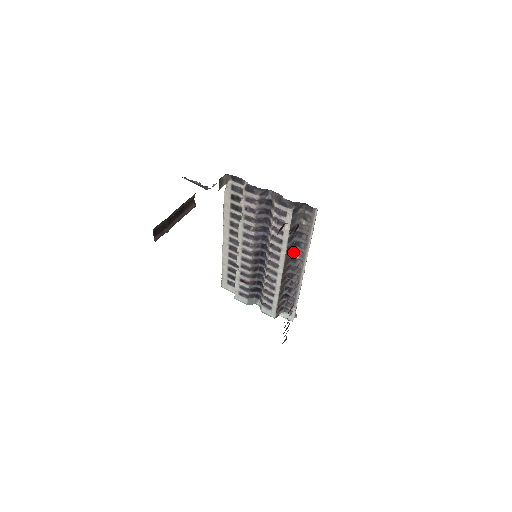
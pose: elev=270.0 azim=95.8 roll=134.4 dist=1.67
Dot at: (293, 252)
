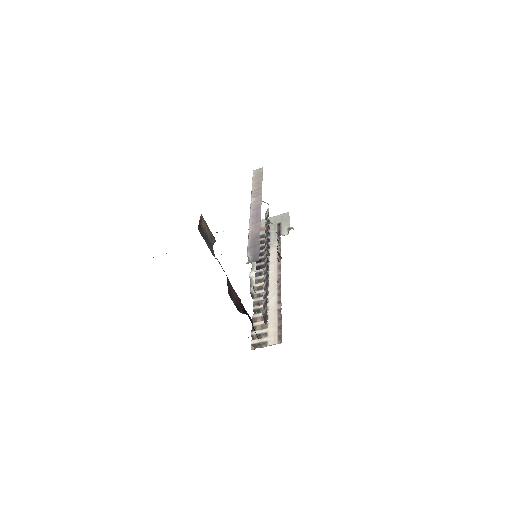
Dot at: occluded
